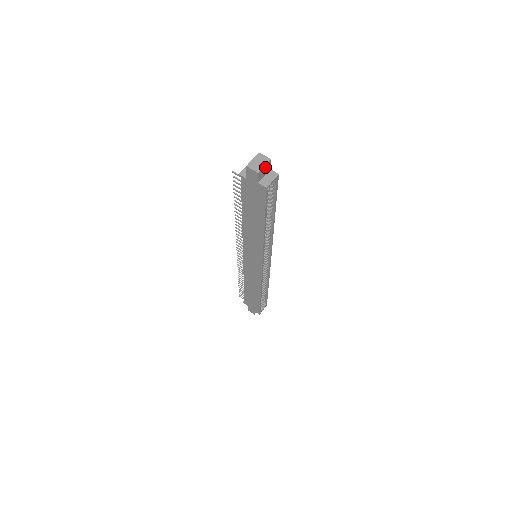
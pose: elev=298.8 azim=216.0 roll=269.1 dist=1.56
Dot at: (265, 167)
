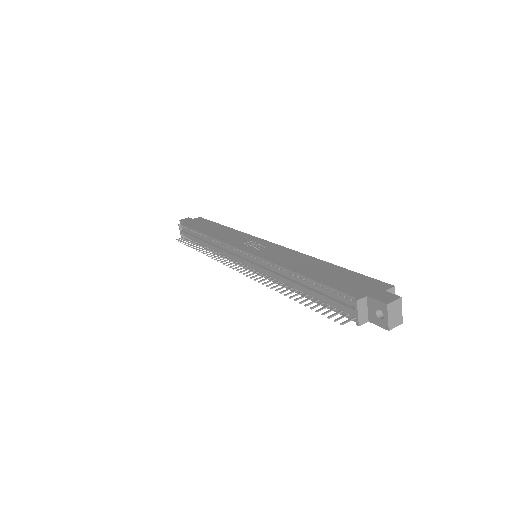
Dot at: (398, 307)
